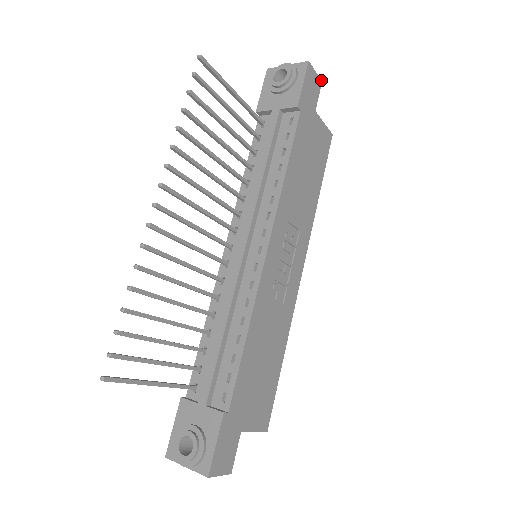
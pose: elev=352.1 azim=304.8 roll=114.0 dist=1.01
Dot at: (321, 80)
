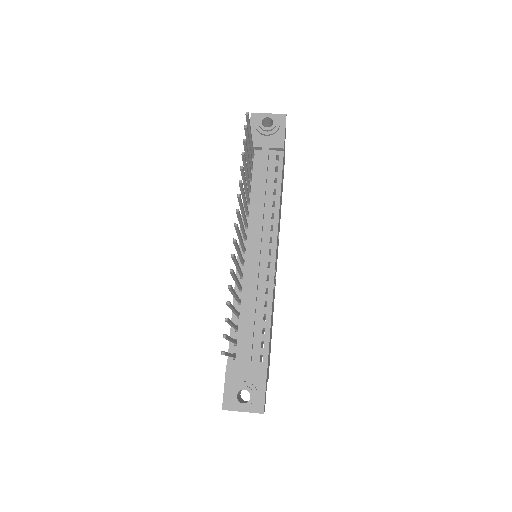
Dot at: occluded
